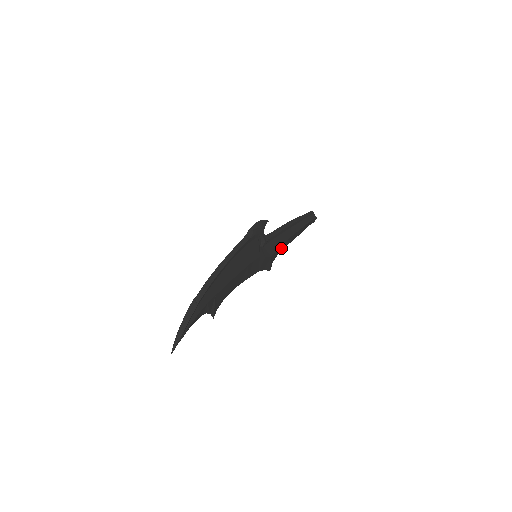
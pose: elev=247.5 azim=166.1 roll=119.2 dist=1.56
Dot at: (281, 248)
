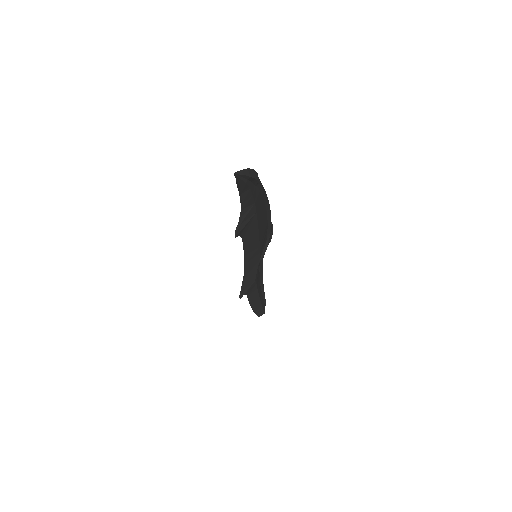
Dot at: (251, 293)
